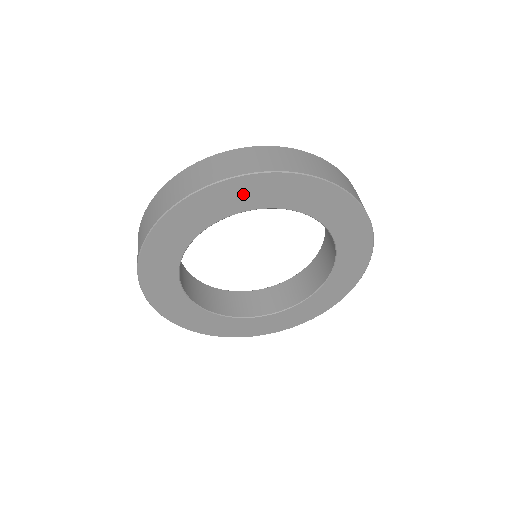
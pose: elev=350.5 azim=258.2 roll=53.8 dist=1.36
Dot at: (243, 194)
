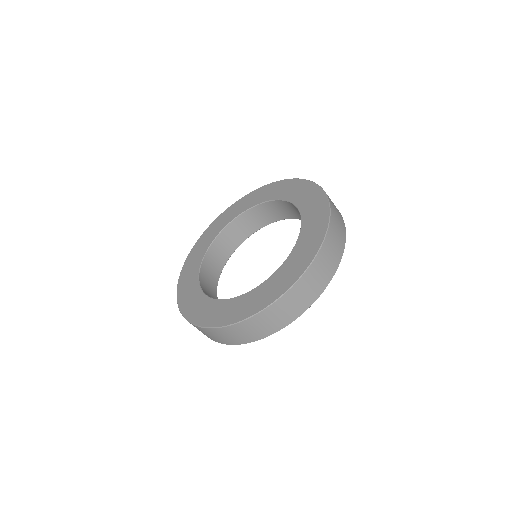
Dot at: occluded
